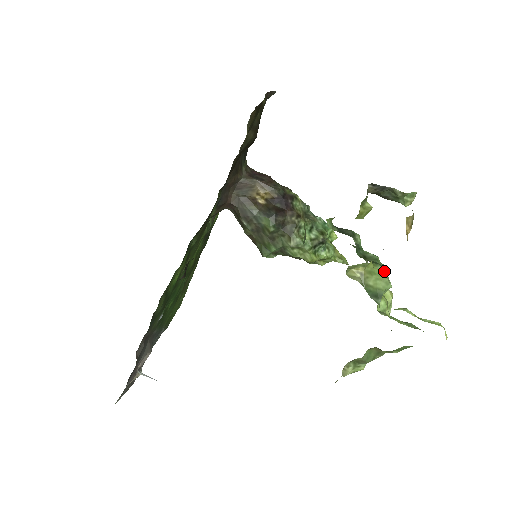
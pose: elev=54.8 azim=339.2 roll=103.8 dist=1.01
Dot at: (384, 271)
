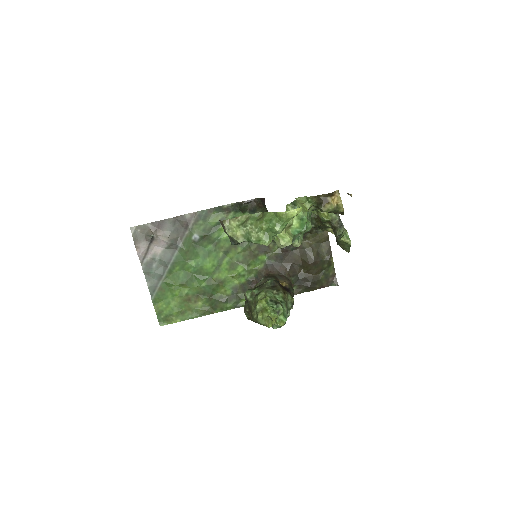
Dot at: (307, 213)
